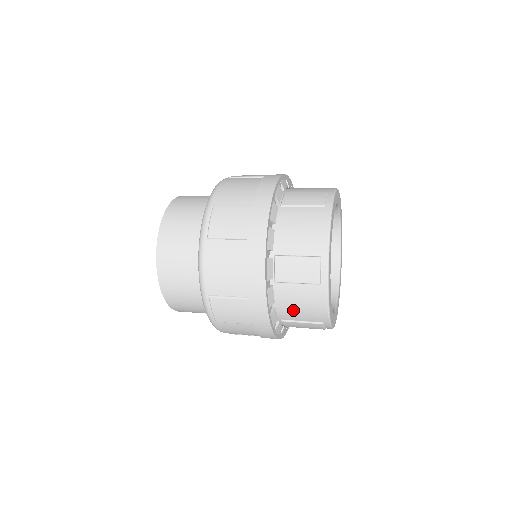
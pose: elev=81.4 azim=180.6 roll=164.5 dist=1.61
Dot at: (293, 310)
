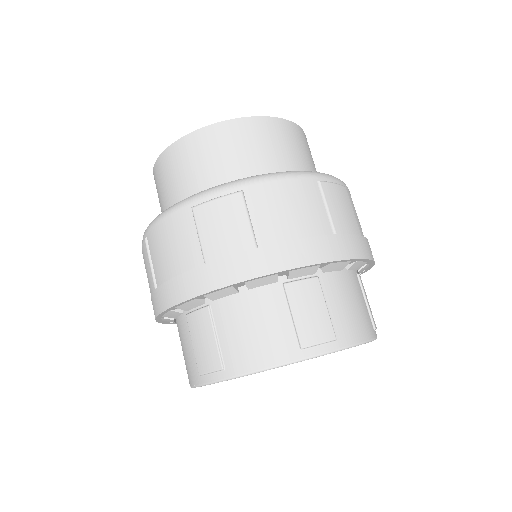
Dot at: occluded
